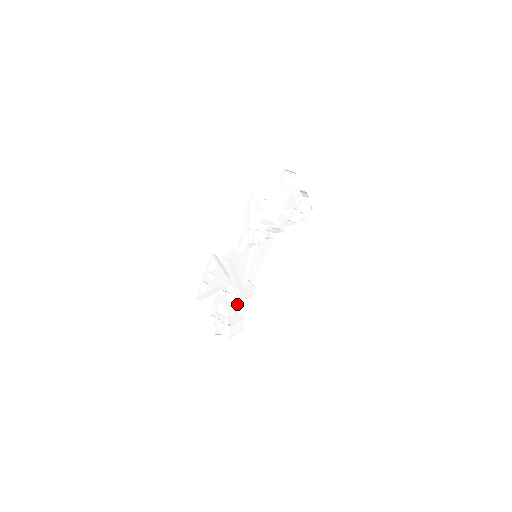
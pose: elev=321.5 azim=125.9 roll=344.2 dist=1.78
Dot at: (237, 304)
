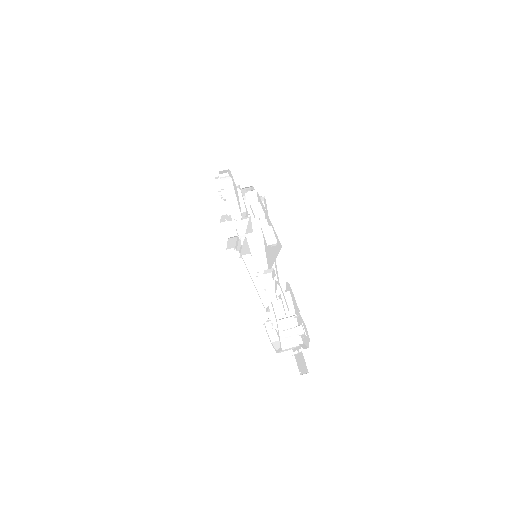
Dot at: occluded
